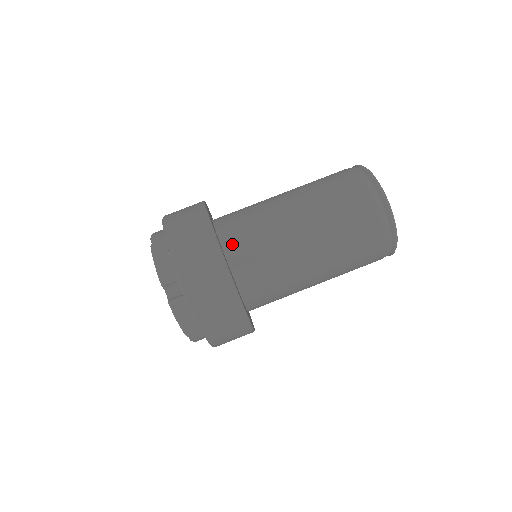
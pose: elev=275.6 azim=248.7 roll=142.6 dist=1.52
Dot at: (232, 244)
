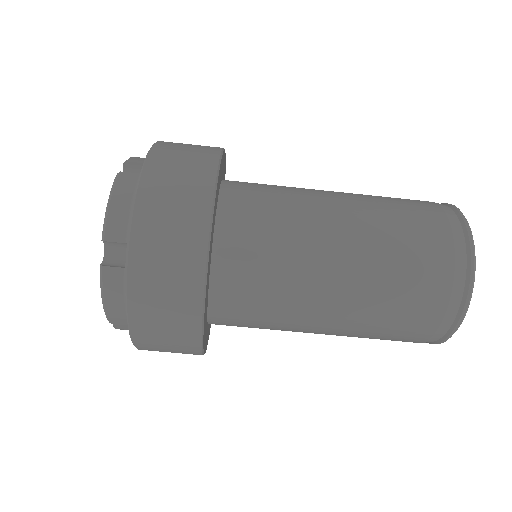
Dot at: (231, 229)
